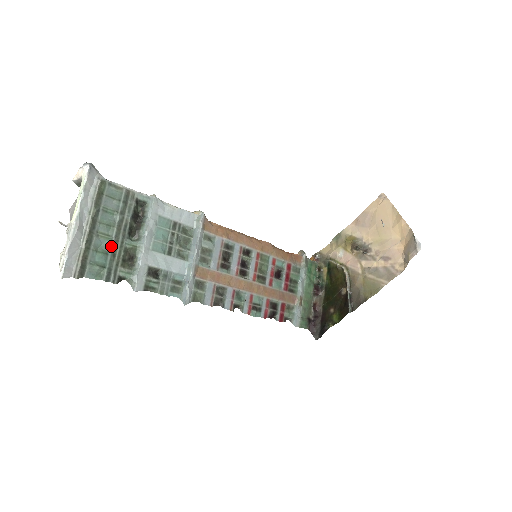
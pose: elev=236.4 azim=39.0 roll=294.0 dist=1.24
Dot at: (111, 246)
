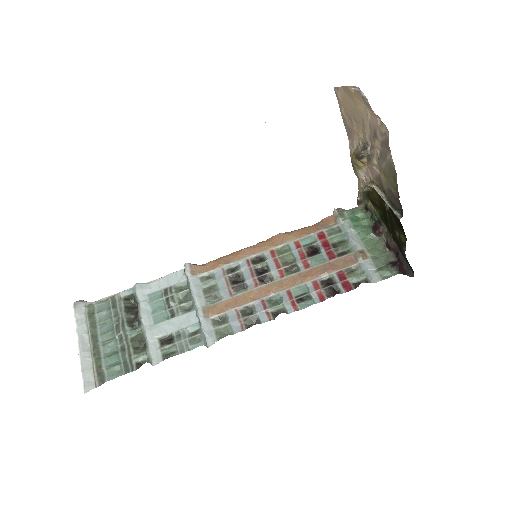
Dot at: (118, 345)
